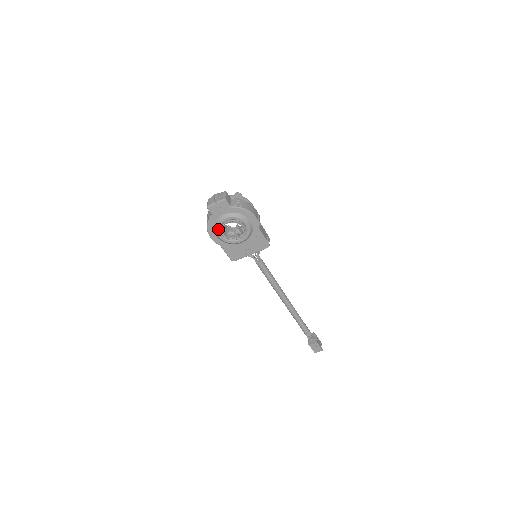
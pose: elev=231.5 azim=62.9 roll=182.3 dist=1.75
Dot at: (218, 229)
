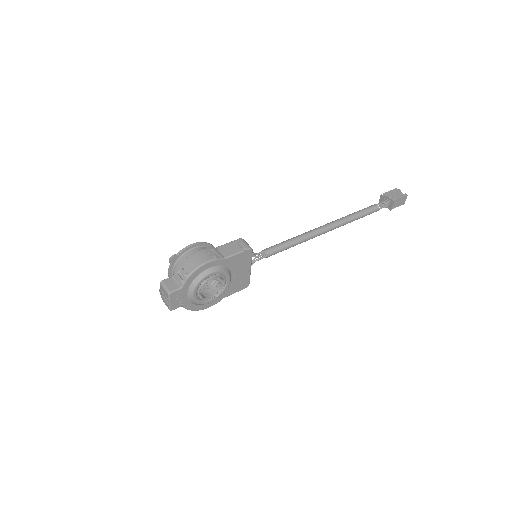
Dot at: (202, 303)
